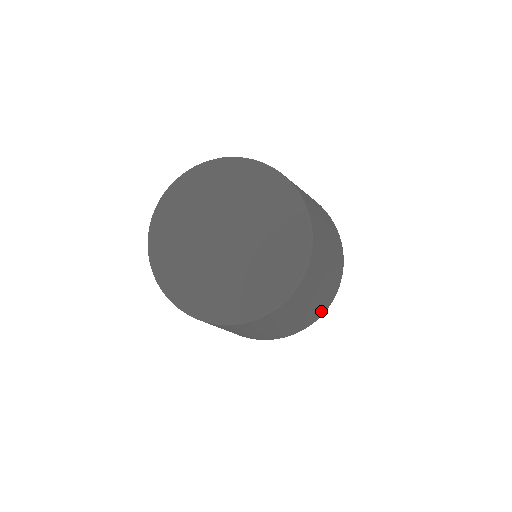
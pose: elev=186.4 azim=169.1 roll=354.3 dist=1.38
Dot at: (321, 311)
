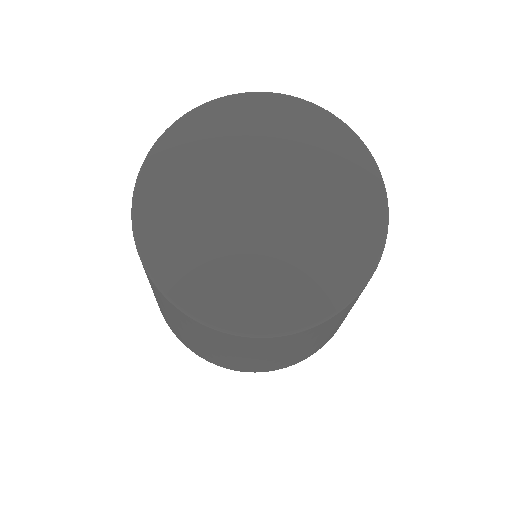
Dot at: (247, 369)
